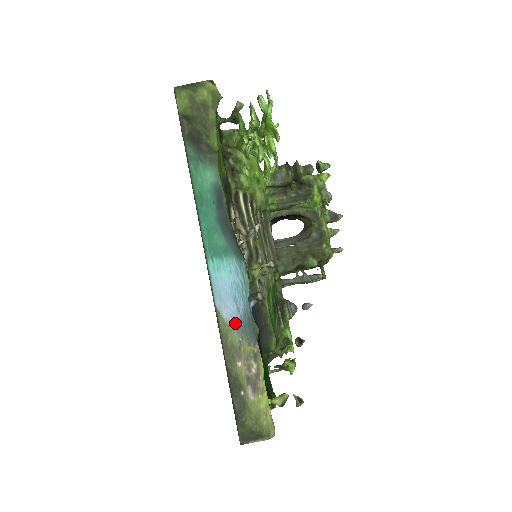
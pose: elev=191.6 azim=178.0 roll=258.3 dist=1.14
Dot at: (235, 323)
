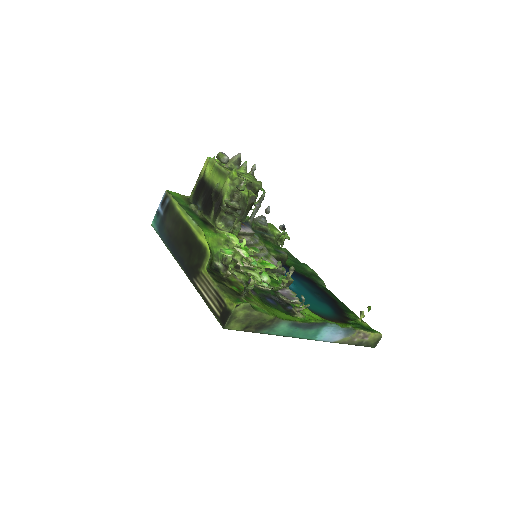
Dot at: (344, 336)
